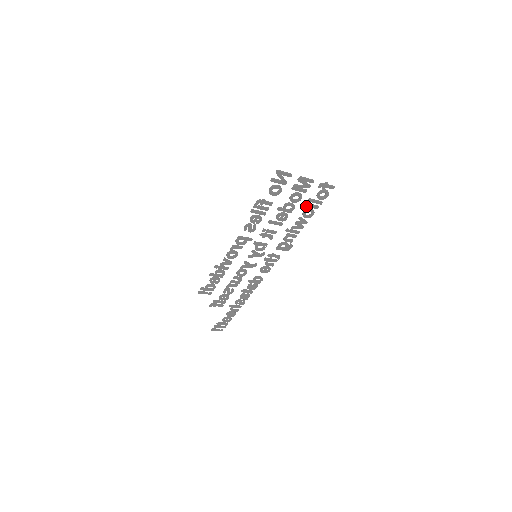
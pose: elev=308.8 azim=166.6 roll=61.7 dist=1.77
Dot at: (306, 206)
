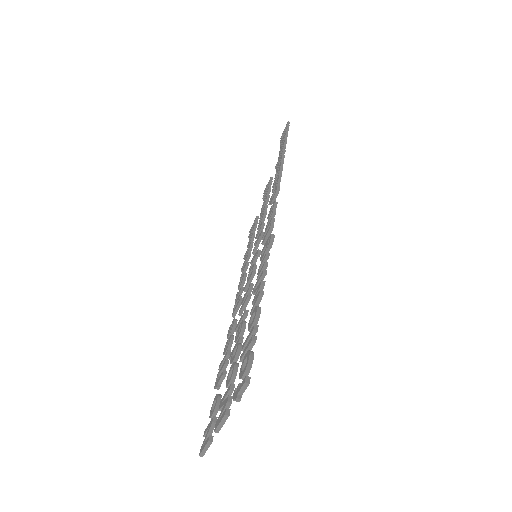
Dot at: (246, 345)
